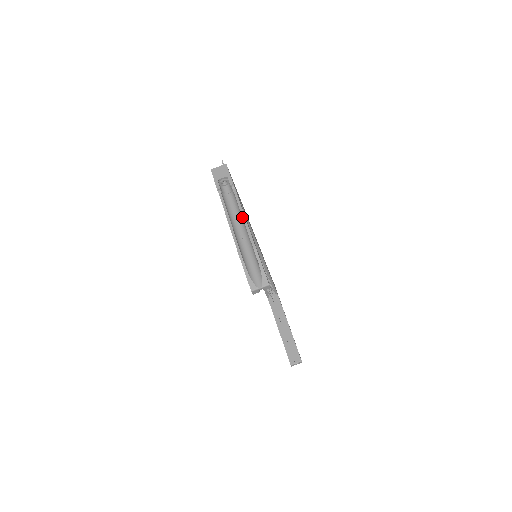
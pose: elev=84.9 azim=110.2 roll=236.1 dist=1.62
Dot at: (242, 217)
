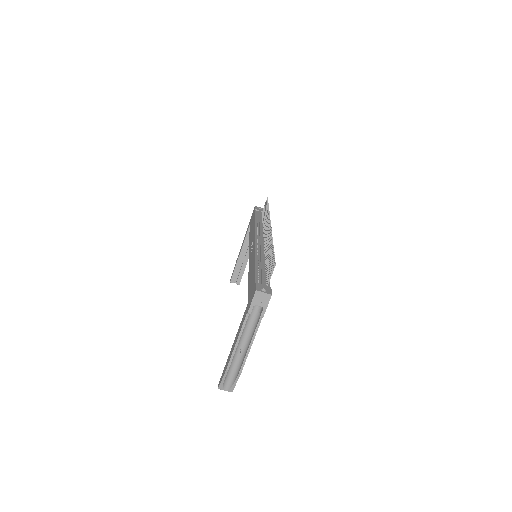
Dot at: (250, 341)
